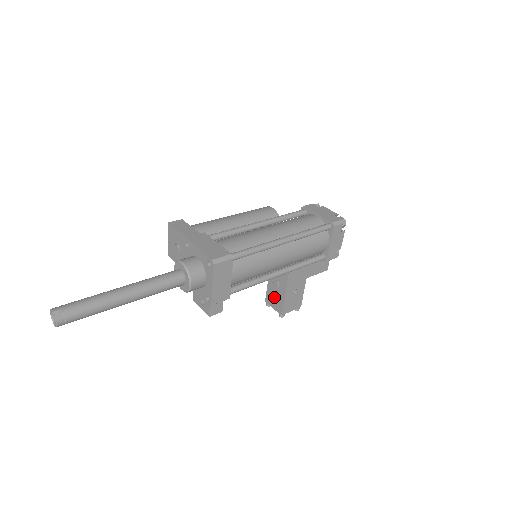
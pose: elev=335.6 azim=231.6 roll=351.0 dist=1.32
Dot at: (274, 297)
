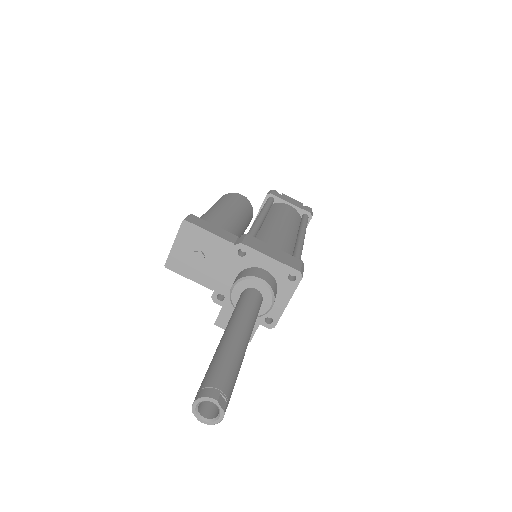
Dot at: occluded
